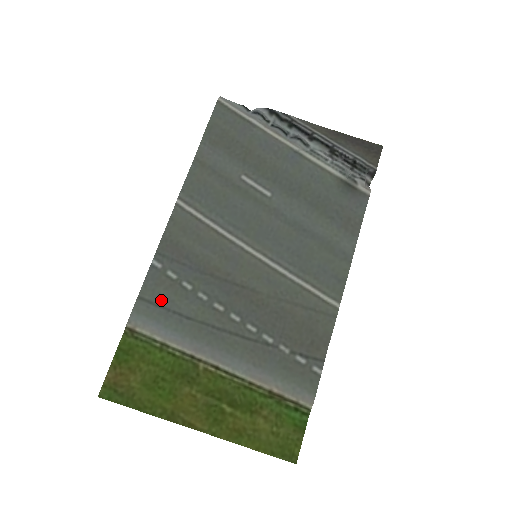
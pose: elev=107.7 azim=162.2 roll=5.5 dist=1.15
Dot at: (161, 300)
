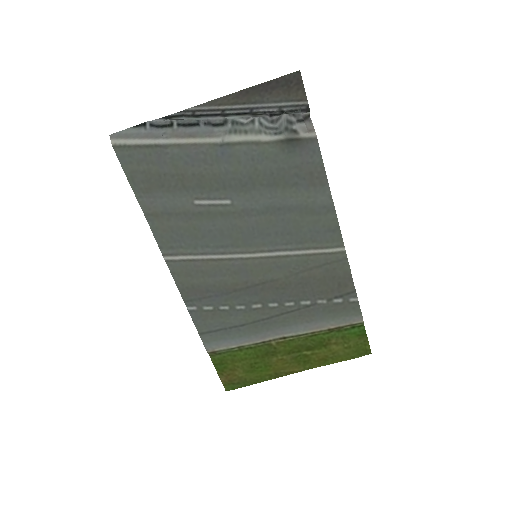
Dot at: (215, 327)
